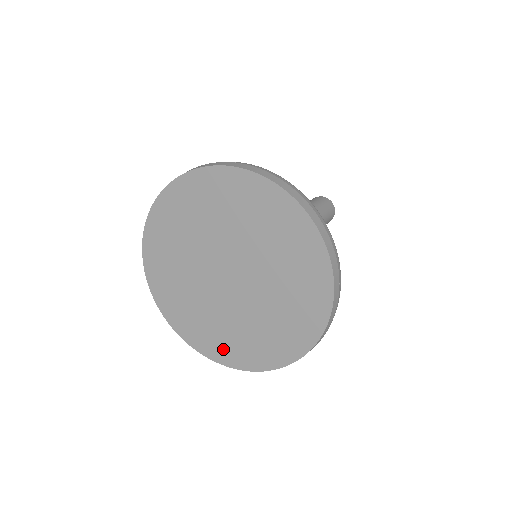
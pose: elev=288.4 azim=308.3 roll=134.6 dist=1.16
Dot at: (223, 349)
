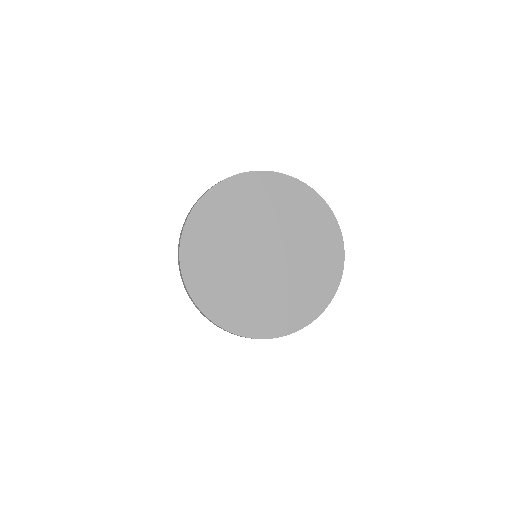
Dot at: (208, 293)
